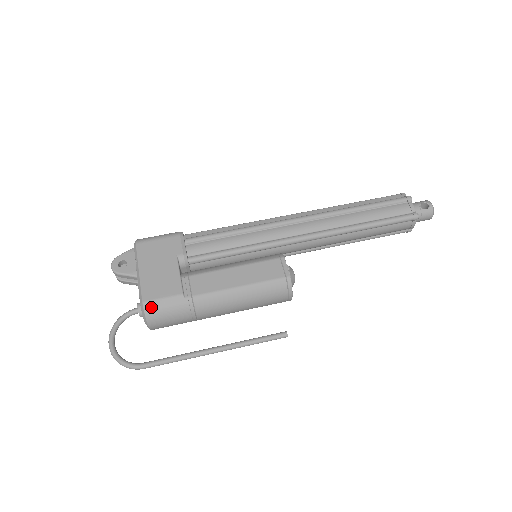
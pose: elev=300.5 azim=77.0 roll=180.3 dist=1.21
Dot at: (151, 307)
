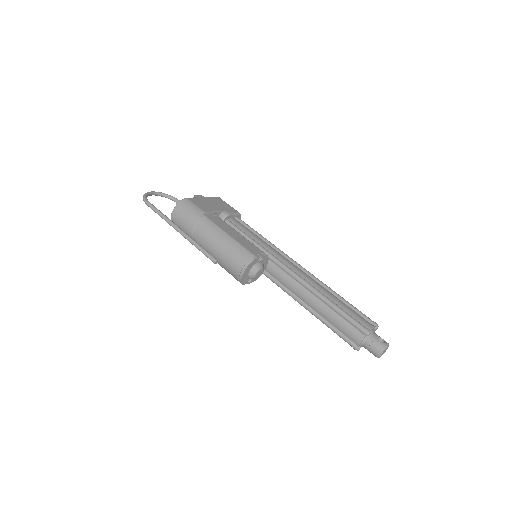
Dot at: (186, 202)
